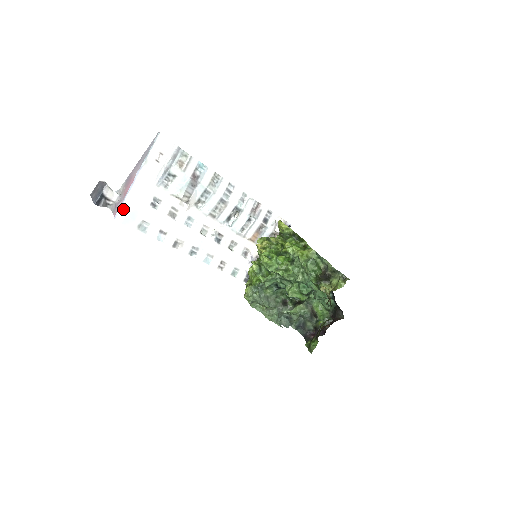
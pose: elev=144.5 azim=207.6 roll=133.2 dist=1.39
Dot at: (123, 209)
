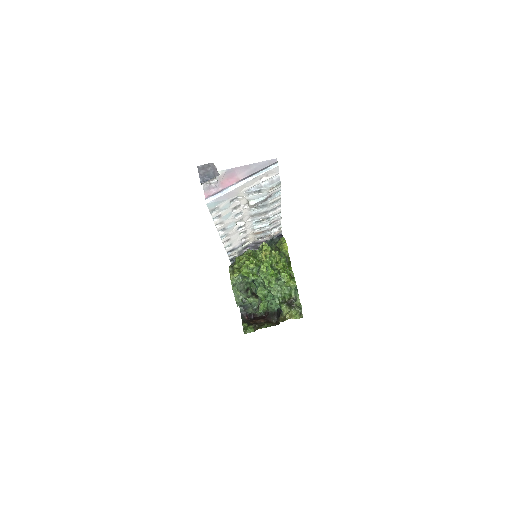
Dot at: (216, 199)
